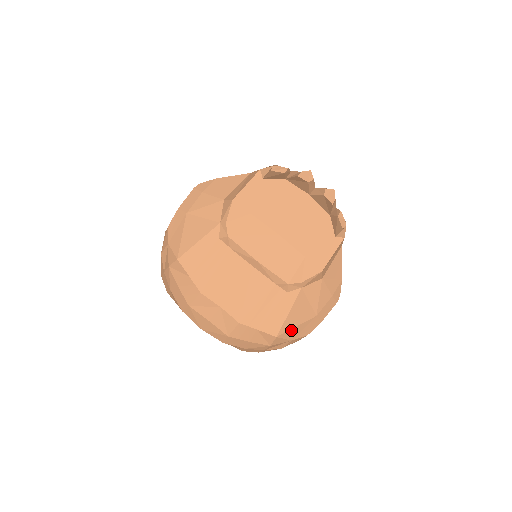
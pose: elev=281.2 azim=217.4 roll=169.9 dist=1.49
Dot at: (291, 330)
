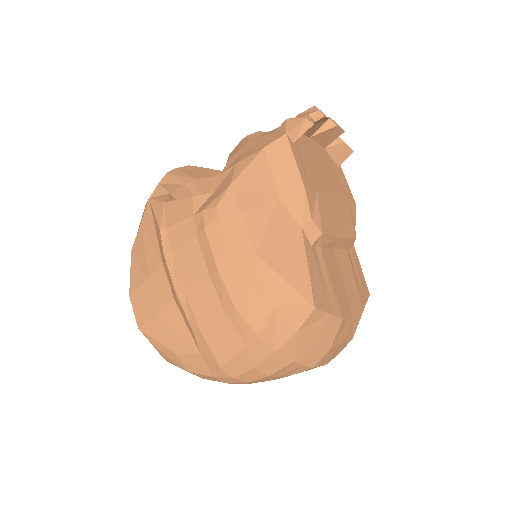
Dot at: occluded
